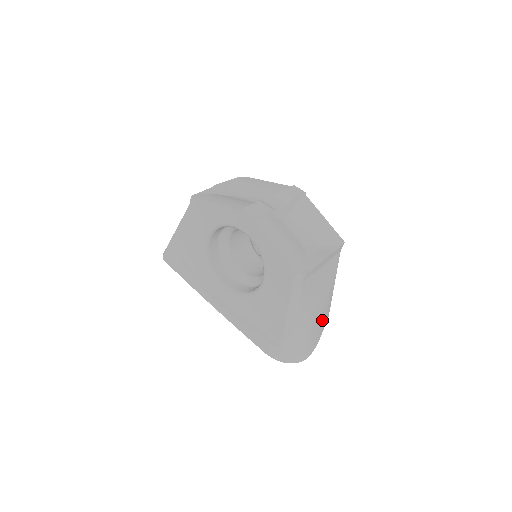
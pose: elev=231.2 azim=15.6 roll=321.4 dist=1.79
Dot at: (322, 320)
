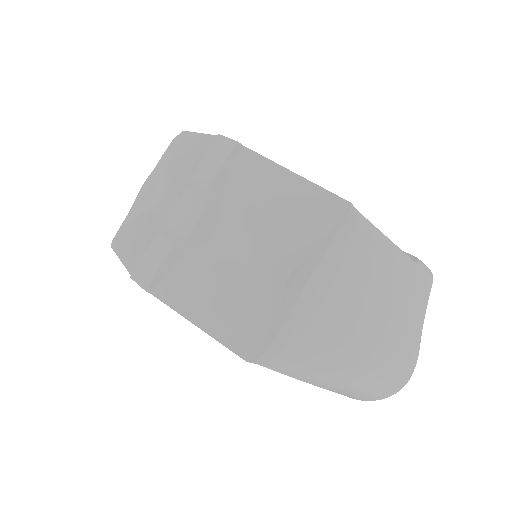
Dot at: (401, 326)
